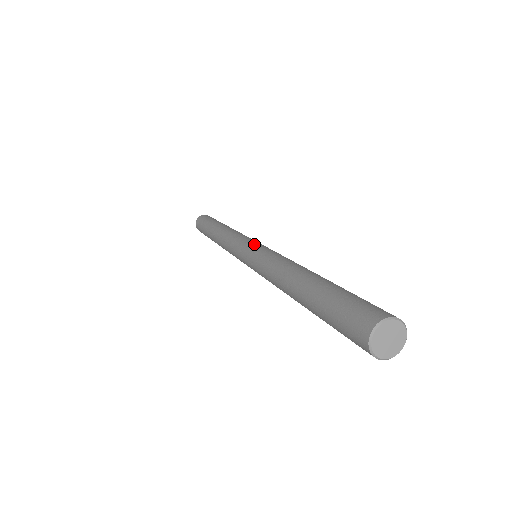
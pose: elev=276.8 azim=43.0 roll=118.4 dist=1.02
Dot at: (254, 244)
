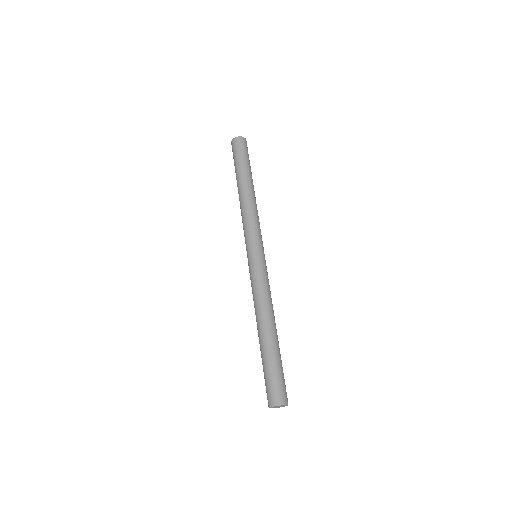
Dot at: (258, 254)
